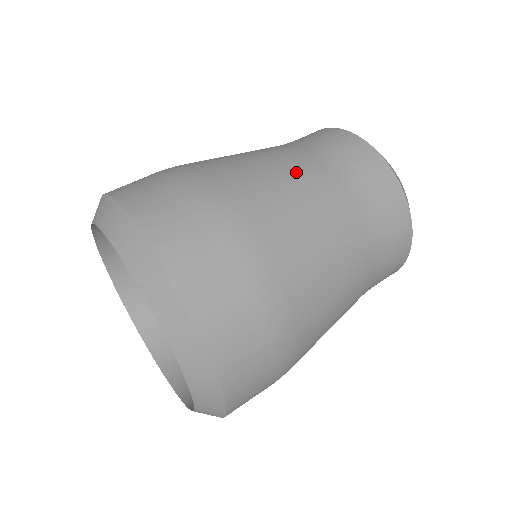
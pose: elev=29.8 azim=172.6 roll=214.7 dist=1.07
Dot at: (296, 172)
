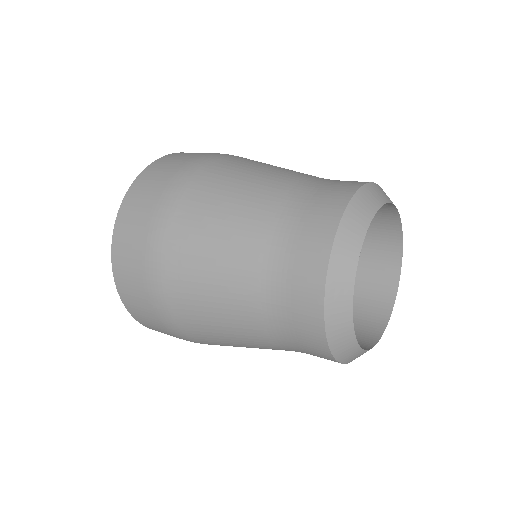
Dot at: (242, 217)
